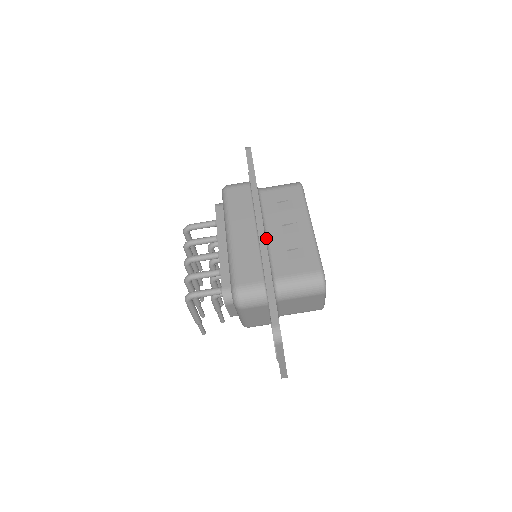
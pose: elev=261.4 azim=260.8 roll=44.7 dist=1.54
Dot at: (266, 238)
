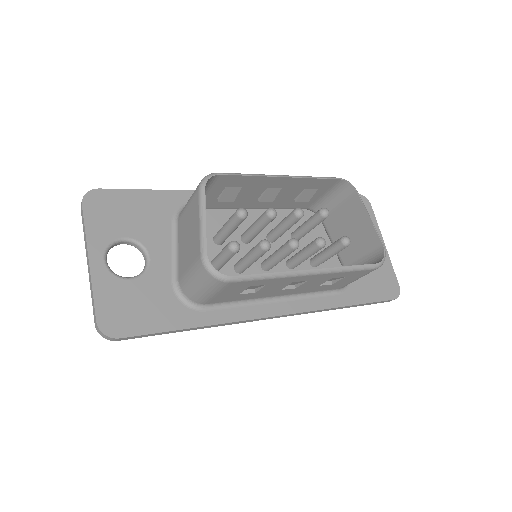
Dot at: (287, 298)
